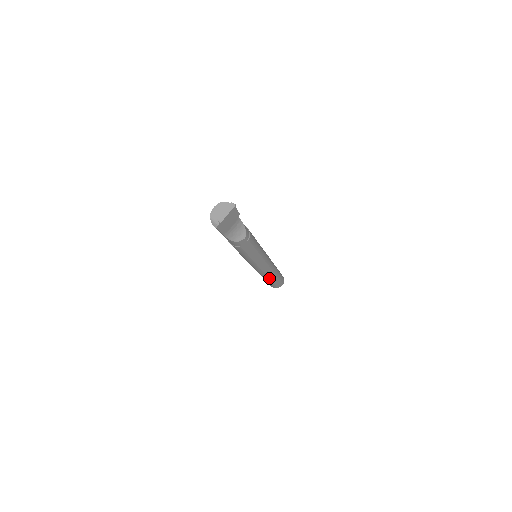
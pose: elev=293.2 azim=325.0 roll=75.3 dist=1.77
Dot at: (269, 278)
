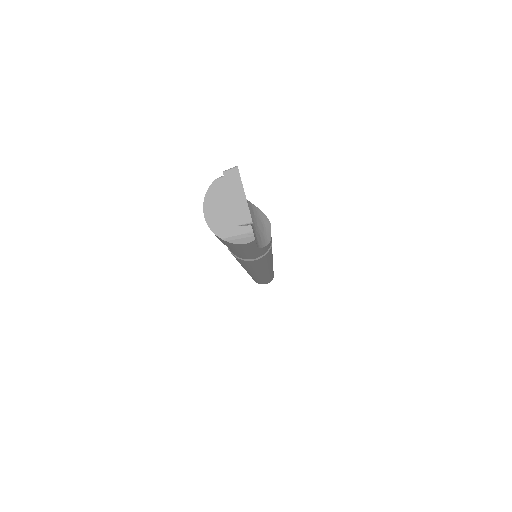
Dot at: occluded
